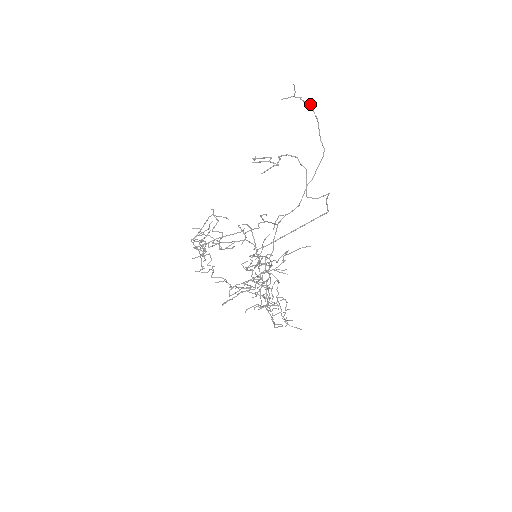
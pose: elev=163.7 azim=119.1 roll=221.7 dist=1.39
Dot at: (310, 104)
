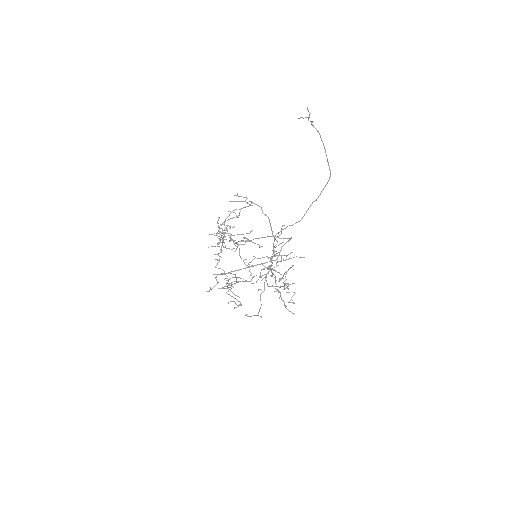
Dot at: (318, 131)
